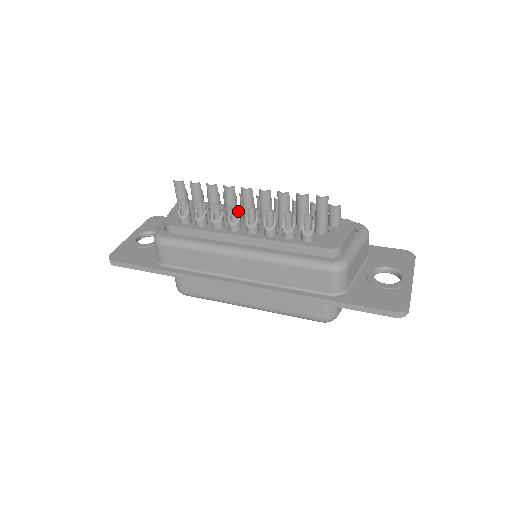
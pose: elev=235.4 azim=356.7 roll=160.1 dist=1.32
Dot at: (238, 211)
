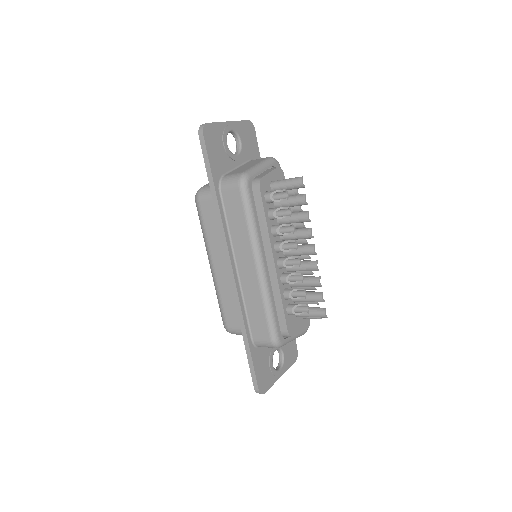
Dot at: (294, 249)
